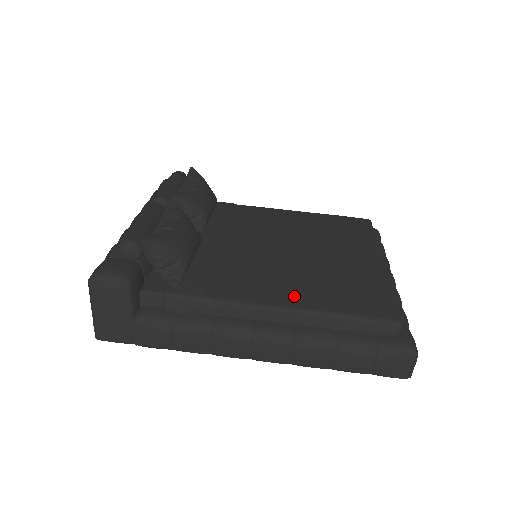
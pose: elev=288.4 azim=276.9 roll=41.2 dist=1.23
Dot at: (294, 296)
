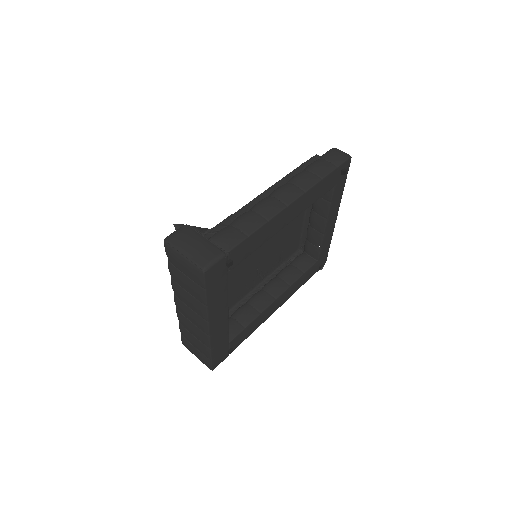
Dot at: occluded
